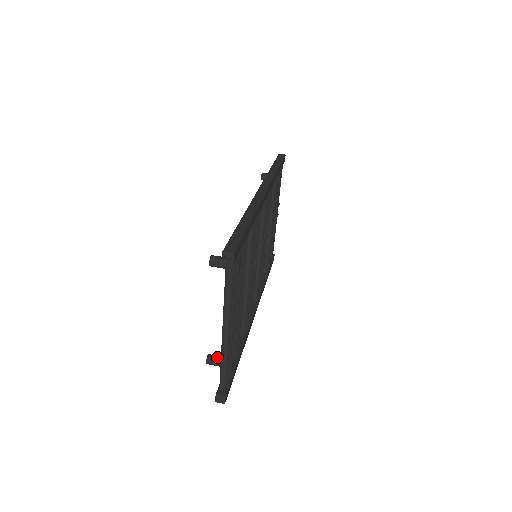
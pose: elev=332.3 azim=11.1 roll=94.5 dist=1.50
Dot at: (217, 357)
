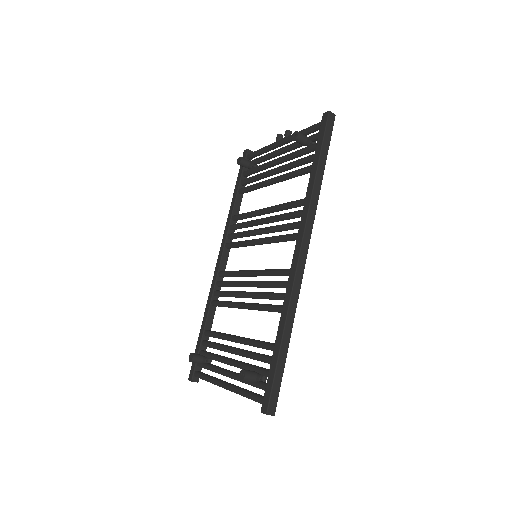
Dot at: (200, 360)
